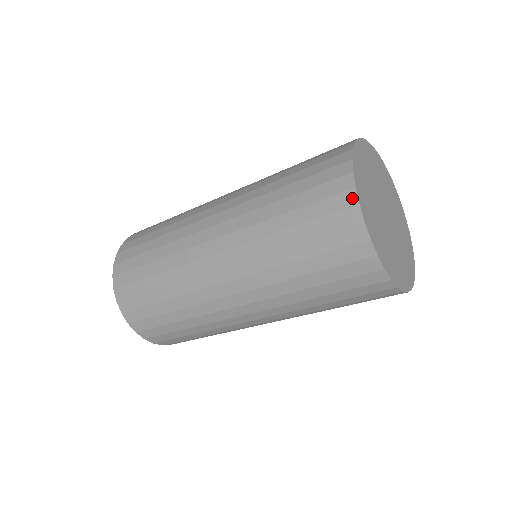
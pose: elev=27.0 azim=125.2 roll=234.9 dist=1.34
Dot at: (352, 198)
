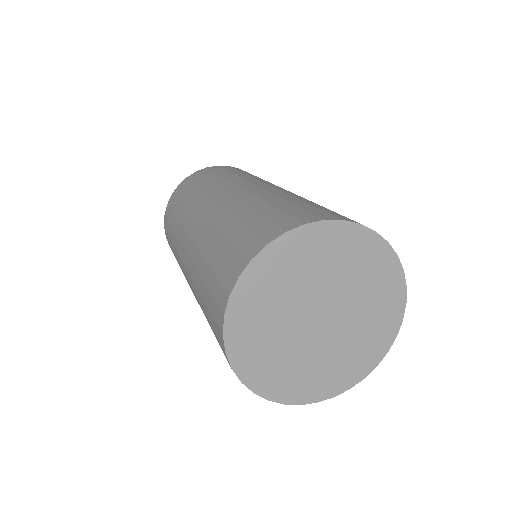
Dot at: (259, 394)
